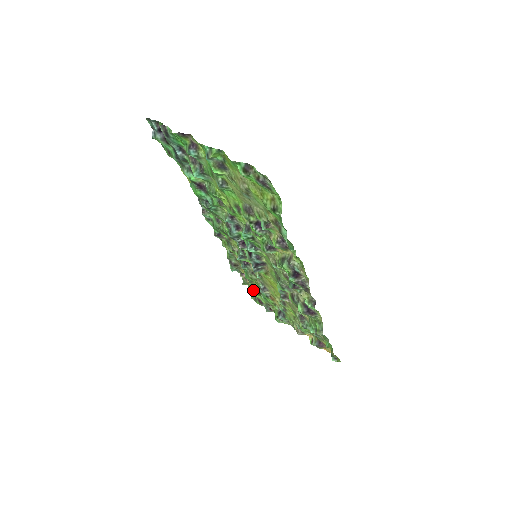
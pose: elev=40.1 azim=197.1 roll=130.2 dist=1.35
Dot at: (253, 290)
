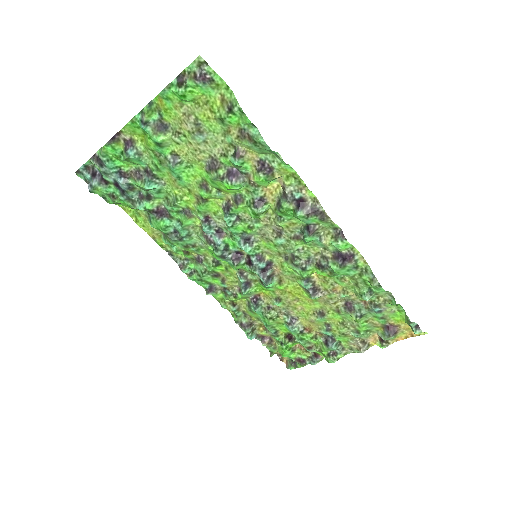
Dot at: (284, 345)
